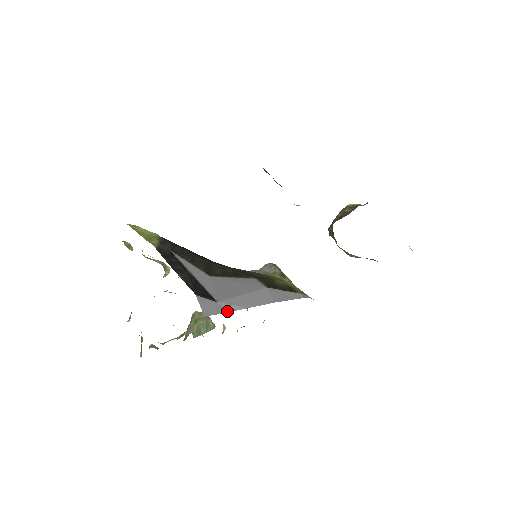
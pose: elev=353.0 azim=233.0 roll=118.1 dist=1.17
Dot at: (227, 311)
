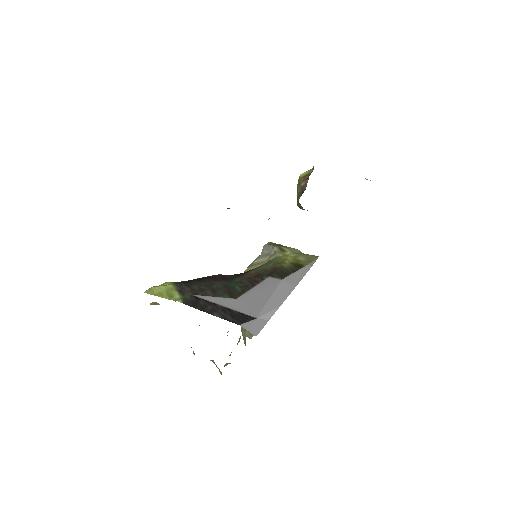
Dot at: (268, 320)
